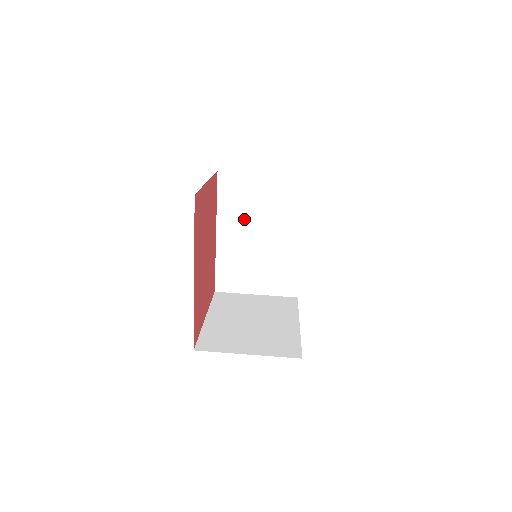
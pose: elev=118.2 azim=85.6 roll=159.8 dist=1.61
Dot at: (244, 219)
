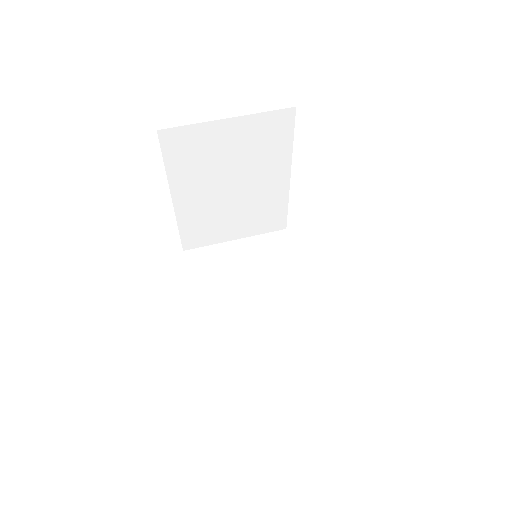
Dot at: (229, 290)
